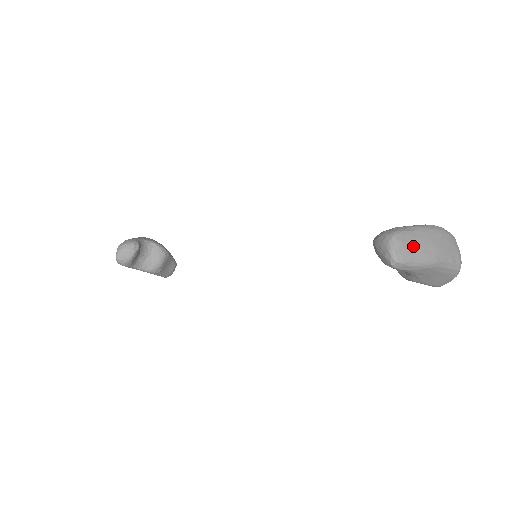
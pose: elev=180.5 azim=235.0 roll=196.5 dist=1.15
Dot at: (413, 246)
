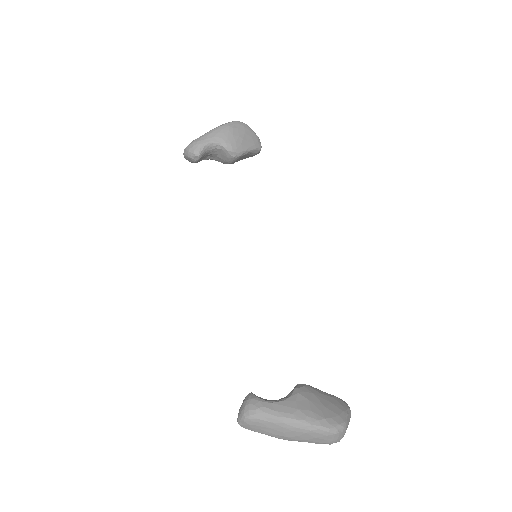
Dot at: (261, 429)
